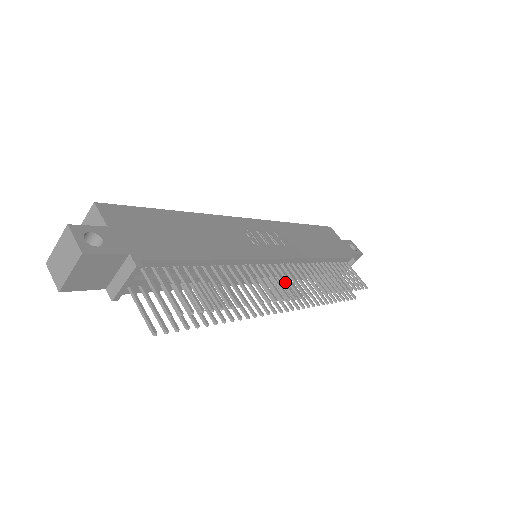
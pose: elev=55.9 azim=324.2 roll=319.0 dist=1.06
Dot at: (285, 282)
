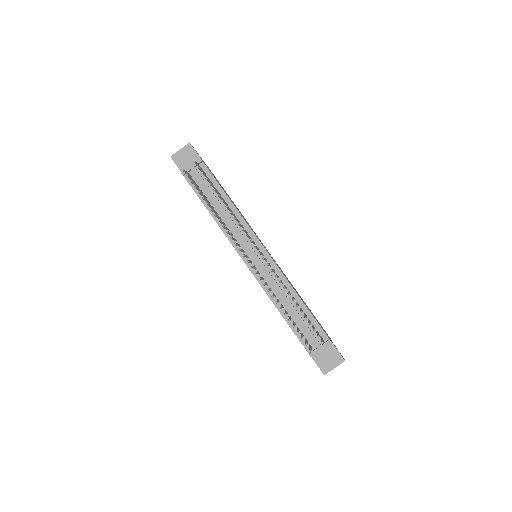
Dot at: (262, 277)
